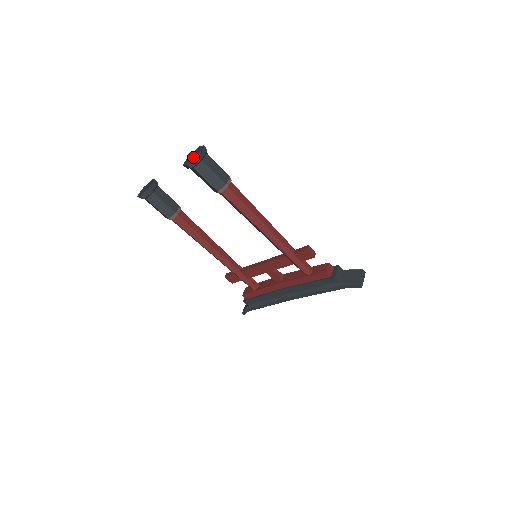
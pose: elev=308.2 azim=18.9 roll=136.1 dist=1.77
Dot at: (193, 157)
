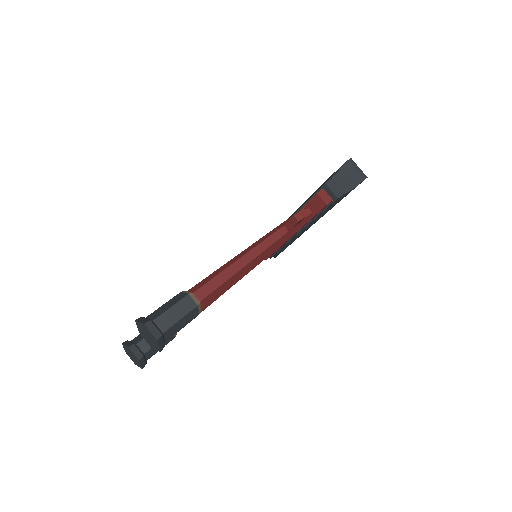
Dot at: (154, 342)
